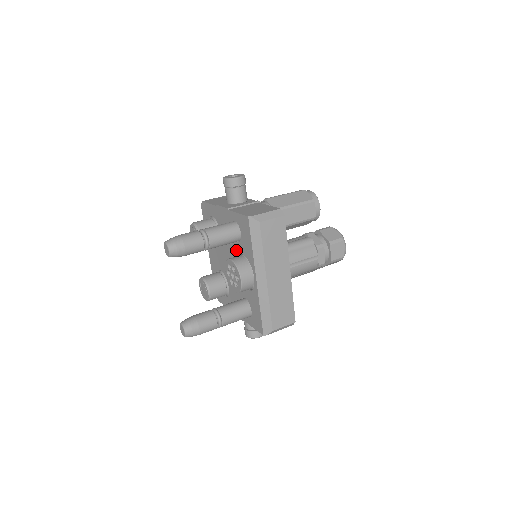
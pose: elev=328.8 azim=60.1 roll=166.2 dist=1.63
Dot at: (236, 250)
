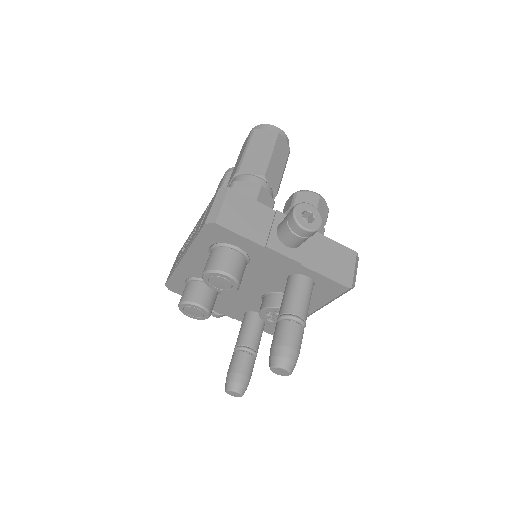
Dot at: (281, 290)
